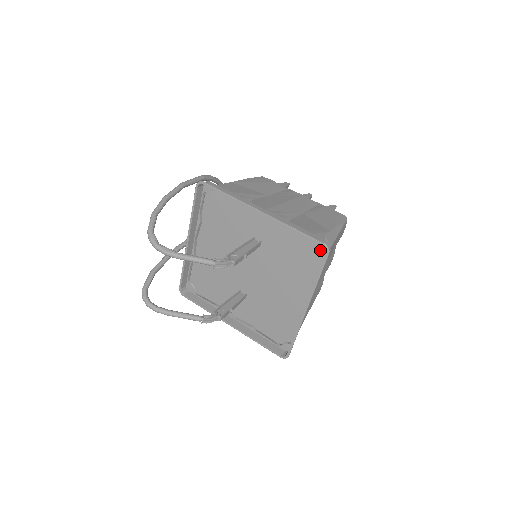
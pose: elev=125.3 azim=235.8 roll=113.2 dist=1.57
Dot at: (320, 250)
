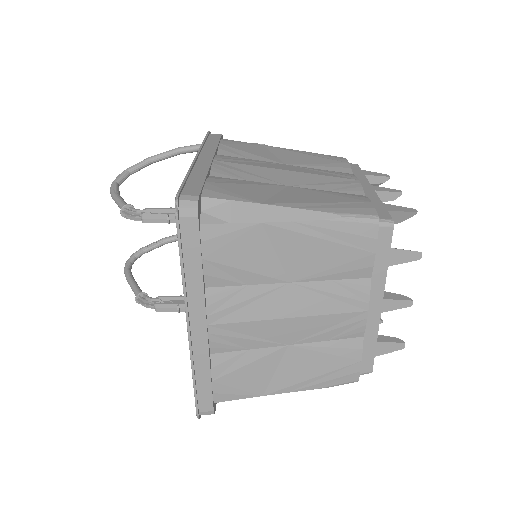
Dot at: (205, 219)
